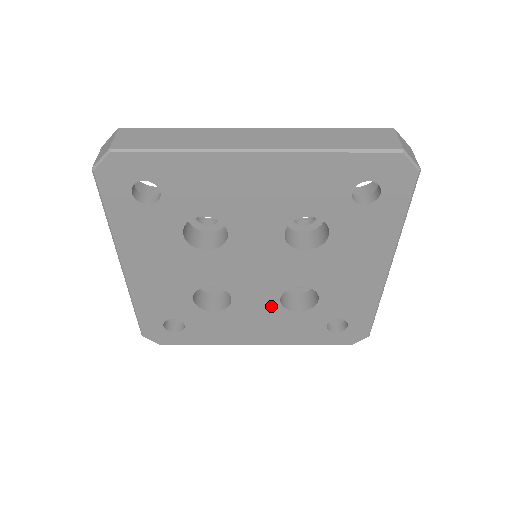
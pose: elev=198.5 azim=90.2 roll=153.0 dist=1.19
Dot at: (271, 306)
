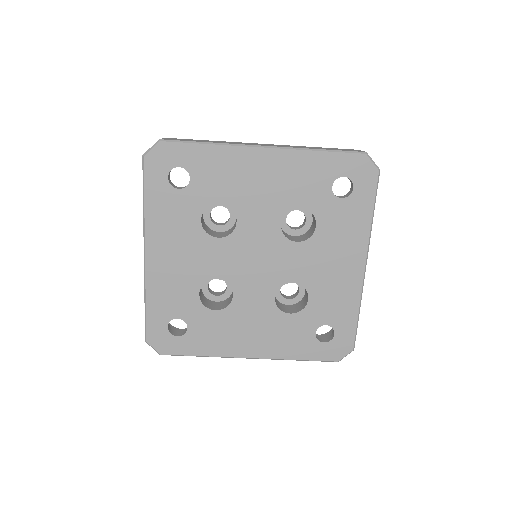
Dot at: (267, 306)
